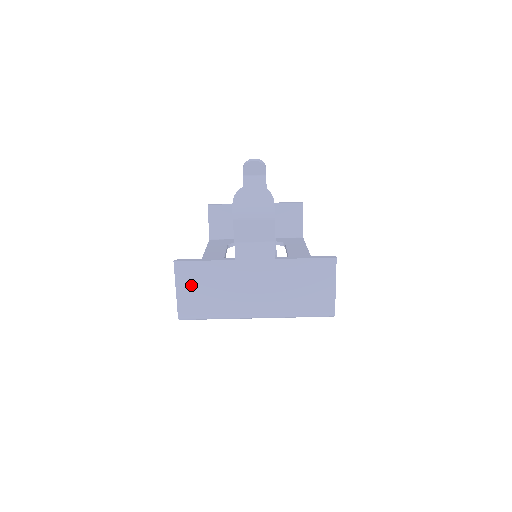
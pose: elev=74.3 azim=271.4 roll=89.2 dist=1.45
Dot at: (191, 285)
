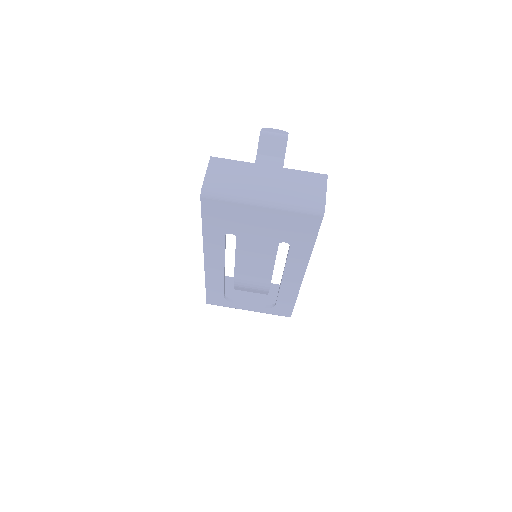
Dot at: (218, 172)
